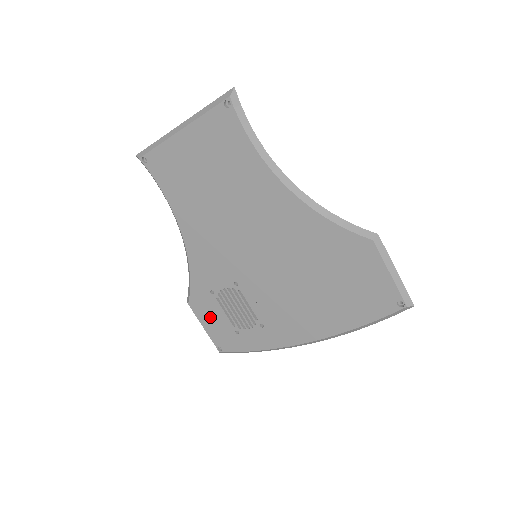
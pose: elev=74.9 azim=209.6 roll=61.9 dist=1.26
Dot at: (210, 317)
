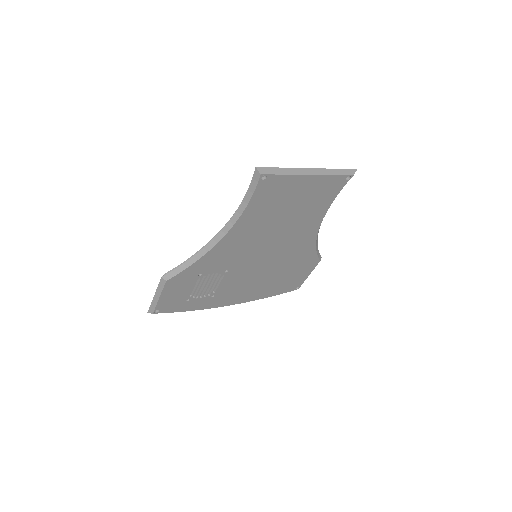
Dot at: (176, 290)
